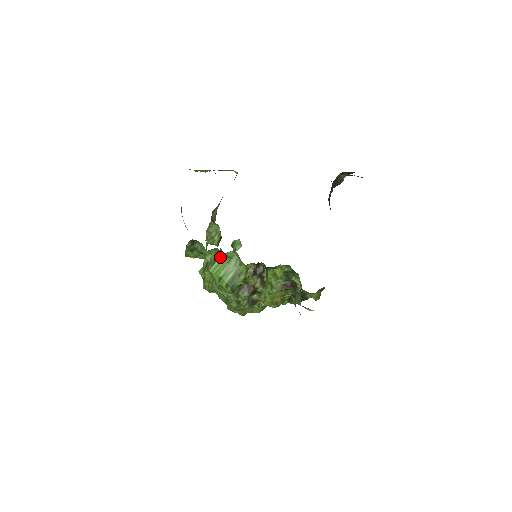
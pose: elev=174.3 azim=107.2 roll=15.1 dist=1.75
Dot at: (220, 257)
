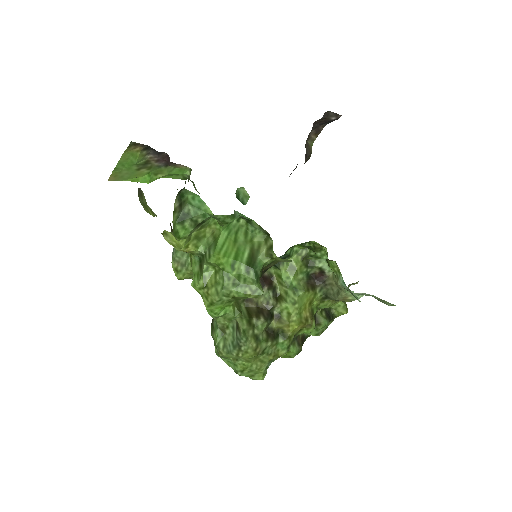
Dot at: (221, 233)
